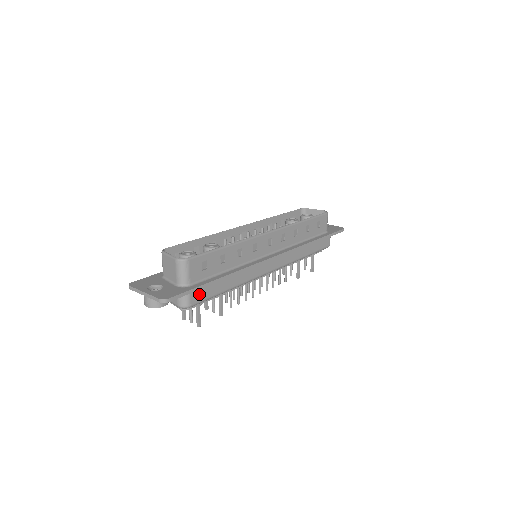
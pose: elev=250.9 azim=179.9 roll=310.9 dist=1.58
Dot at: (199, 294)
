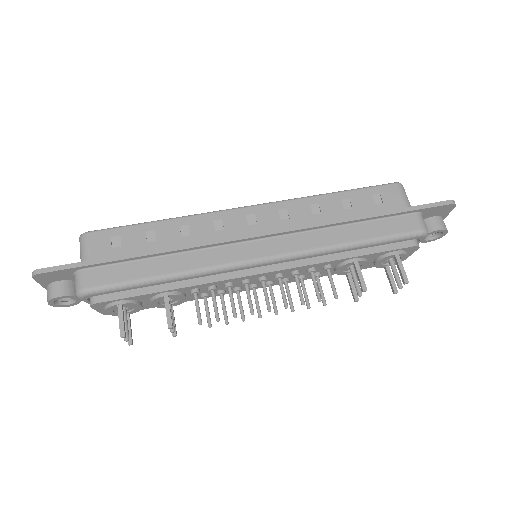
Dot at: (101, 275)
